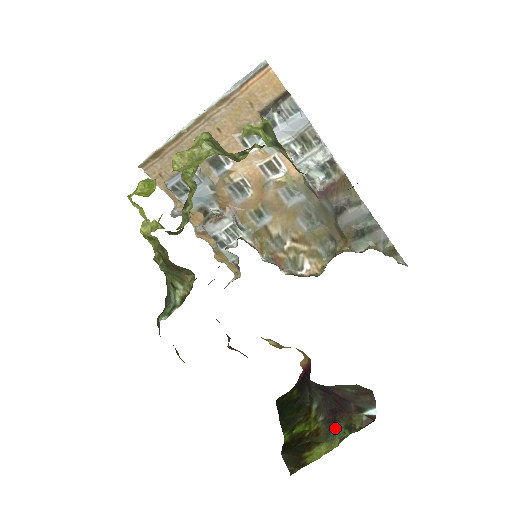
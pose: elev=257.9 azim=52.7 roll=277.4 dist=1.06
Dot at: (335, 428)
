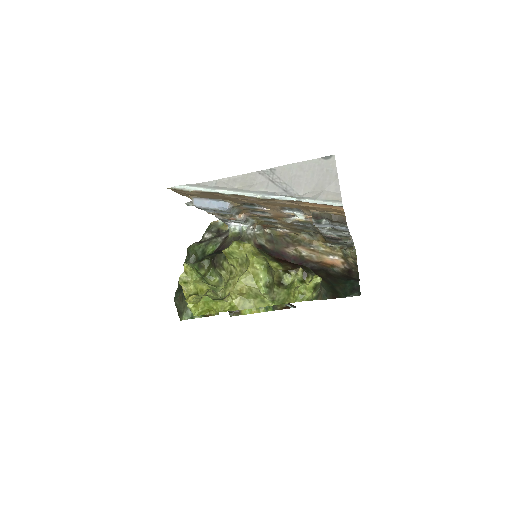
Dot at: occluded
